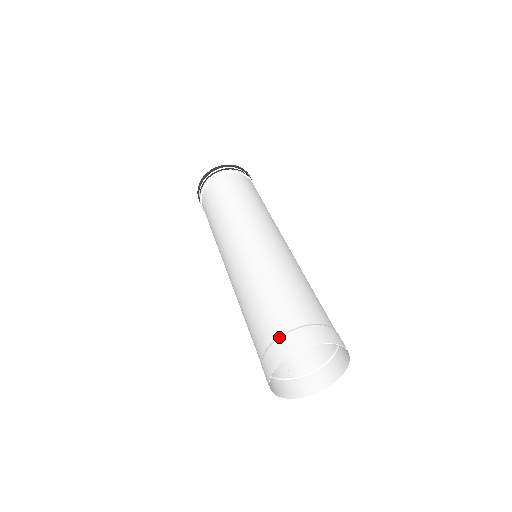
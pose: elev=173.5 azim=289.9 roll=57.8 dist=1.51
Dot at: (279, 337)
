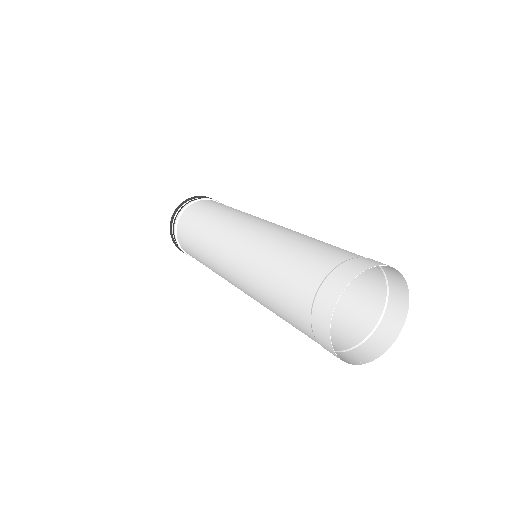
Dot at: (328, 274)
